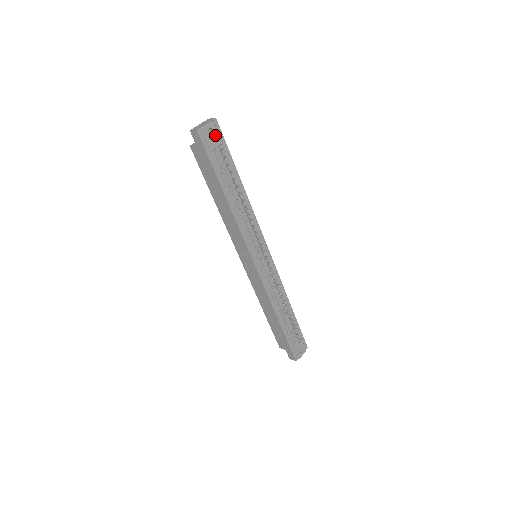
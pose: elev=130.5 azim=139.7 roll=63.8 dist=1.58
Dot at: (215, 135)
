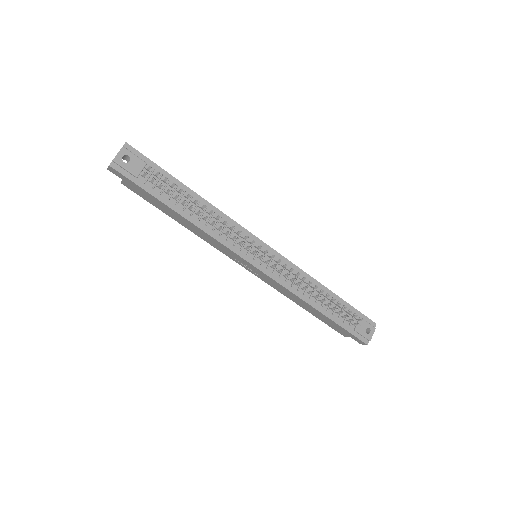
Dot at: (133, 160)
